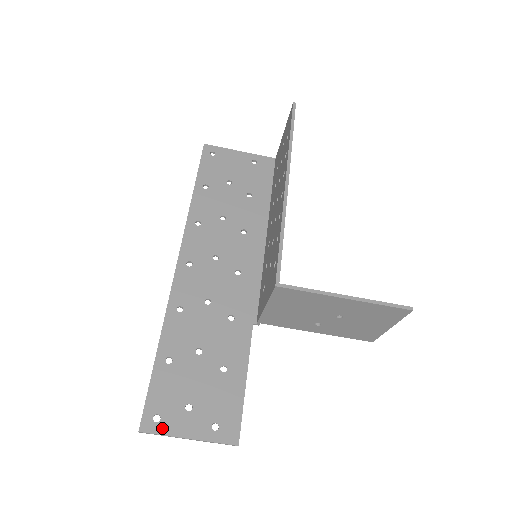
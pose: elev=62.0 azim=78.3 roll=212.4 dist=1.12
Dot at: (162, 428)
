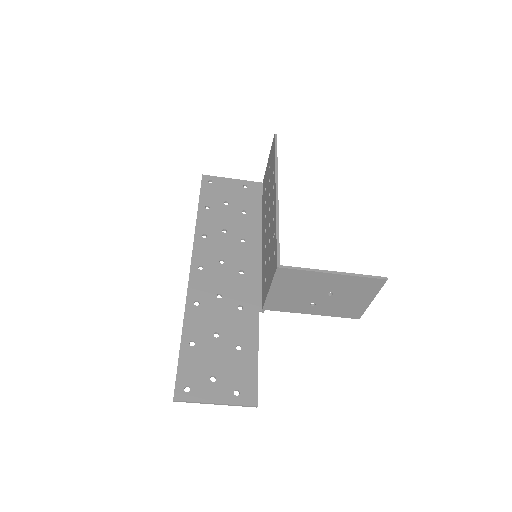
Dot at: (192, 396)
